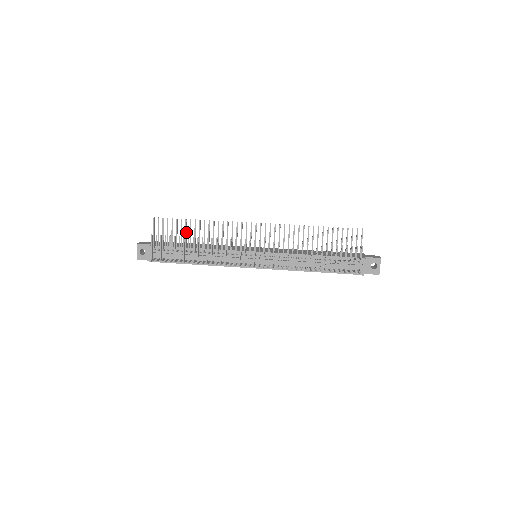
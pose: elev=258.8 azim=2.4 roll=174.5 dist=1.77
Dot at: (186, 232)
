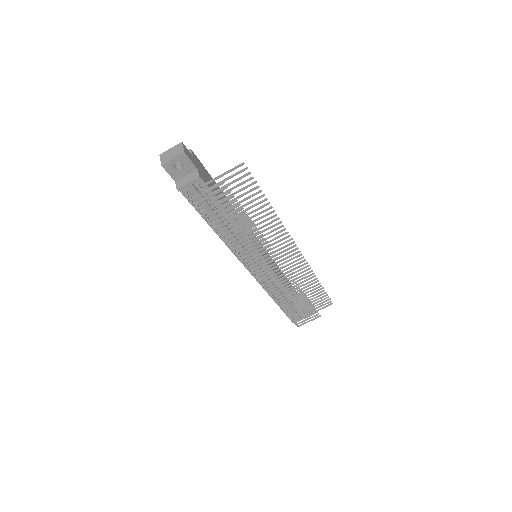
Dot at: (248, 203)
